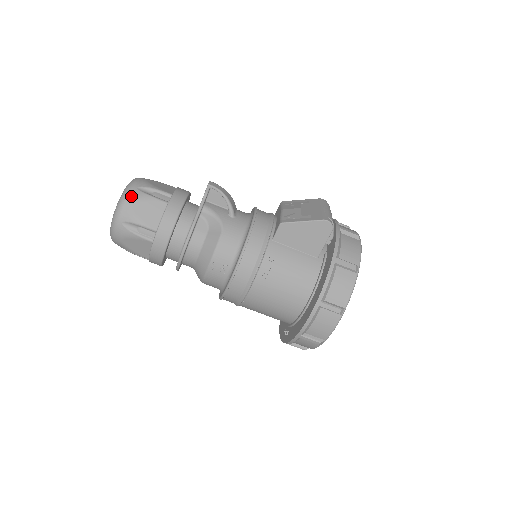
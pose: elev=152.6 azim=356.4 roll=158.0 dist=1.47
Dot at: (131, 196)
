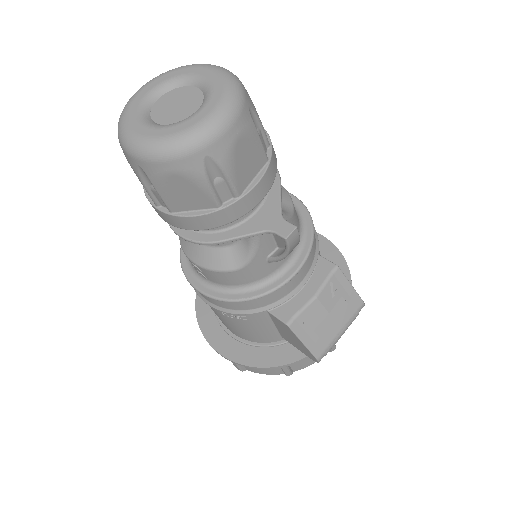
Dot at: (184, 163)
